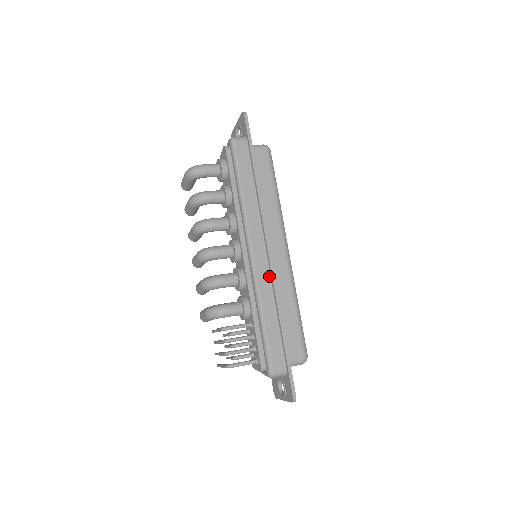
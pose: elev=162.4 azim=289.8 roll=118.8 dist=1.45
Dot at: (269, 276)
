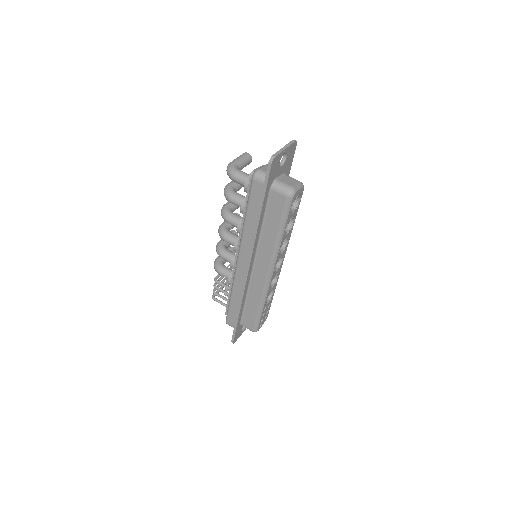
Dot at: occluded
